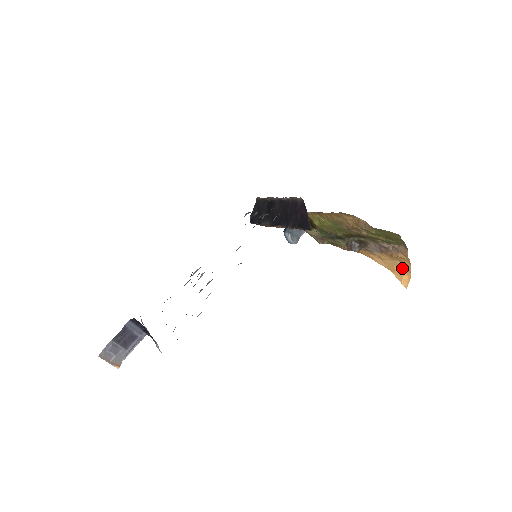
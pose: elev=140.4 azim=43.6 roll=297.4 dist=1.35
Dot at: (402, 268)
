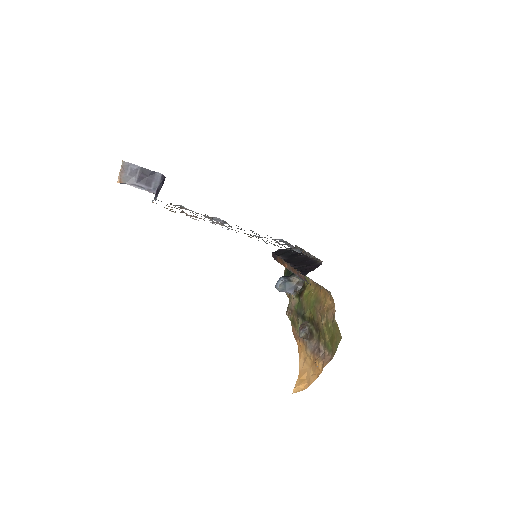
Dot at: (308, 378)
